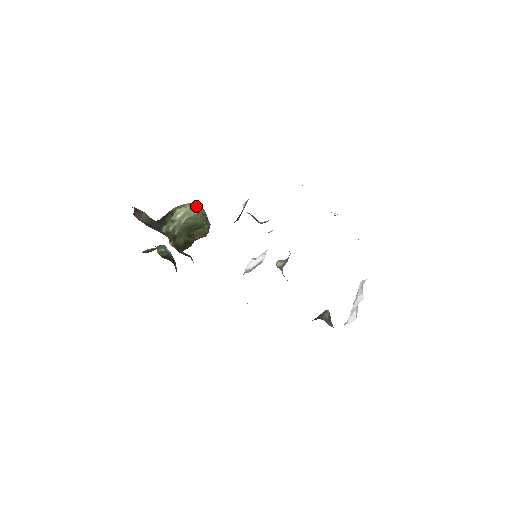
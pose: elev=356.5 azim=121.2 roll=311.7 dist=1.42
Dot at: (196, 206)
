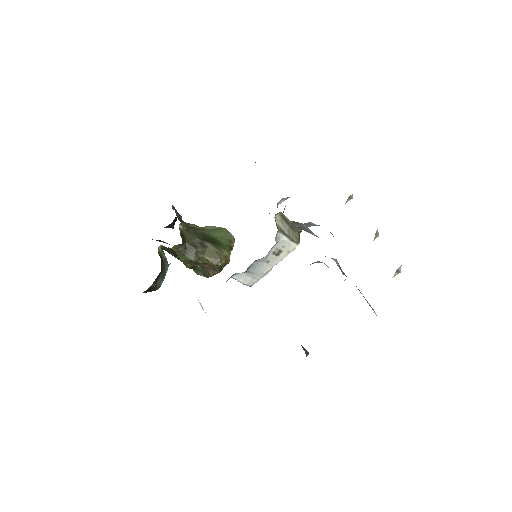
Dot at: occluded
